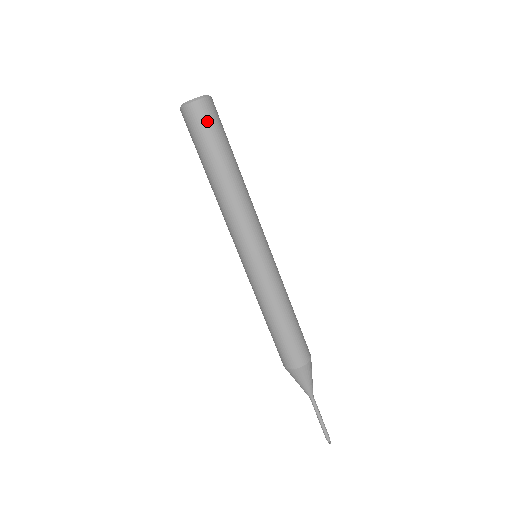
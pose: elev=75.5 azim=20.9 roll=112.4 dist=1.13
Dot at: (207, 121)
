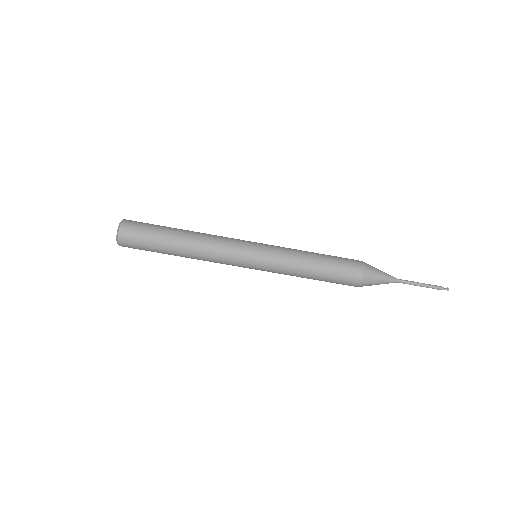
Dot at: (135, 245)
